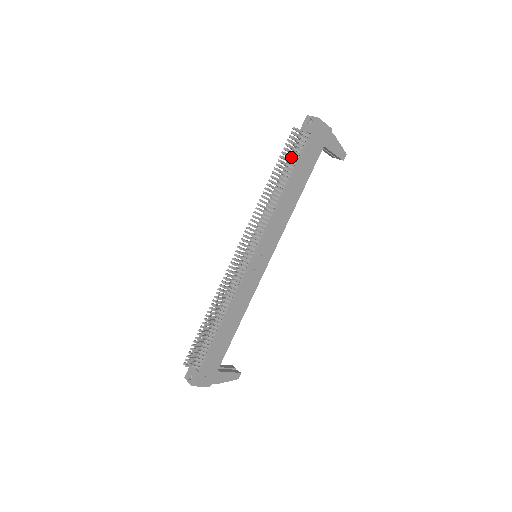
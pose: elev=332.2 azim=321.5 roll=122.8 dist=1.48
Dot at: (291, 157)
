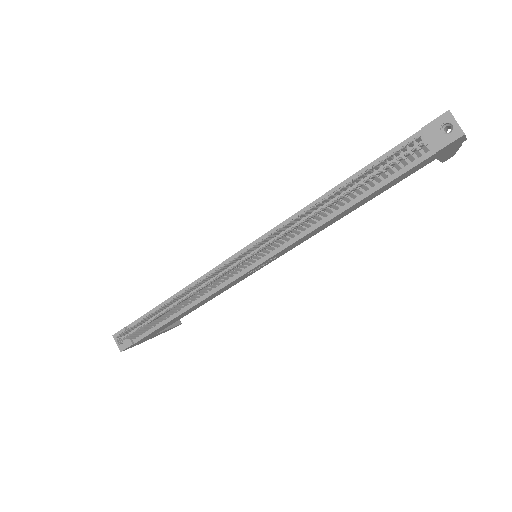
Dot at: (382, 173)
